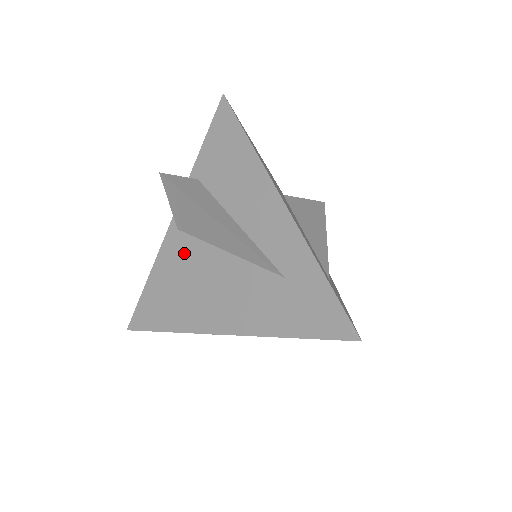
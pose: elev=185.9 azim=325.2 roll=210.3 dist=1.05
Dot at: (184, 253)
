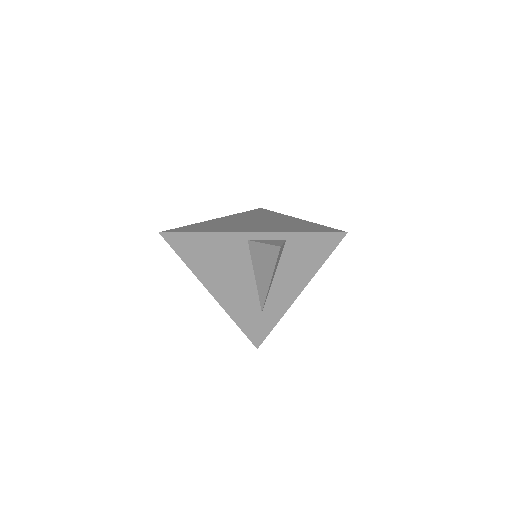
Dot at: (237, 252)
